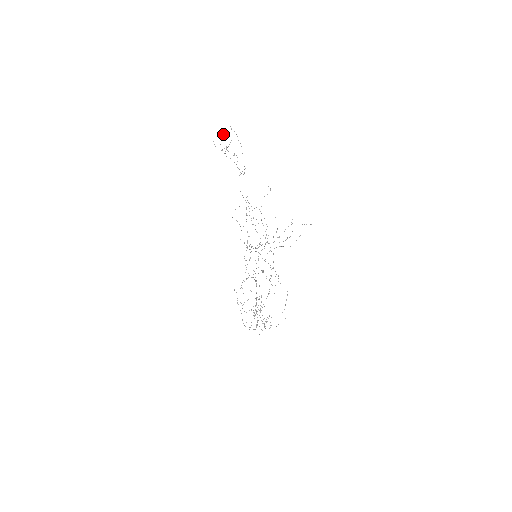
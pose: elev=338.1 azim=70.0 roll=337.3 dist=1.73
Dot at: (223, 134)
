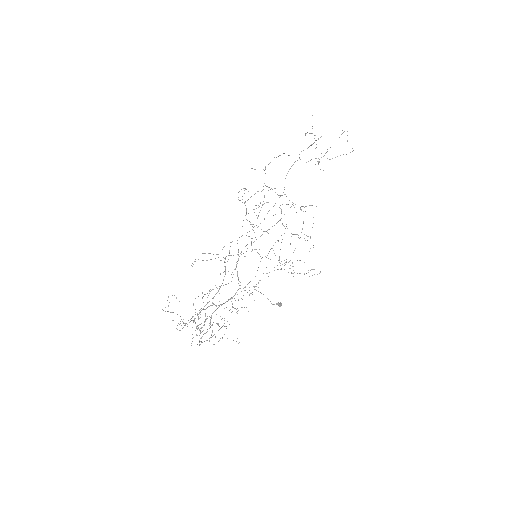
Dot at: occluded
